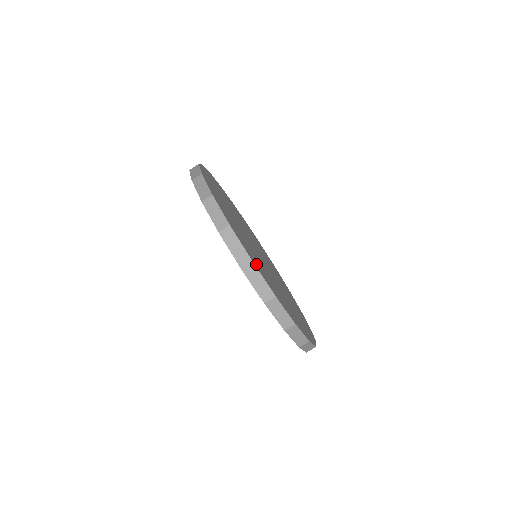
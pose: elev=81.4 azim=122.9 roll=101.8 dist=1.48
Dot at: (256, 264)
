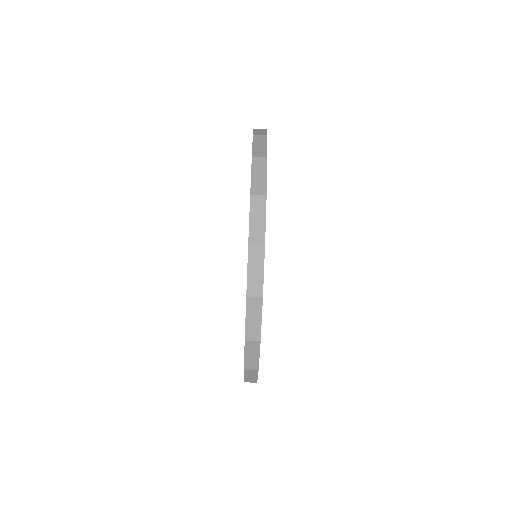
Dot at: occluded
